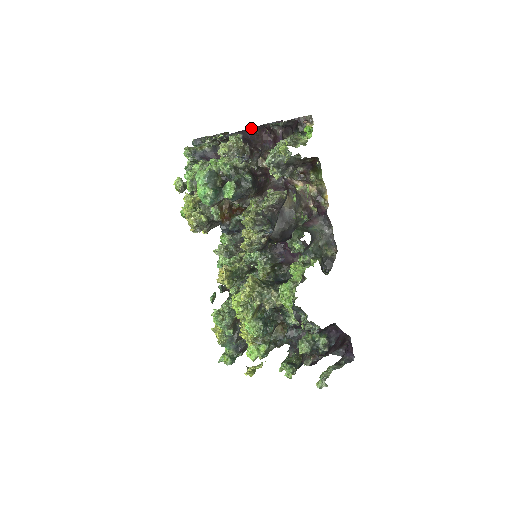
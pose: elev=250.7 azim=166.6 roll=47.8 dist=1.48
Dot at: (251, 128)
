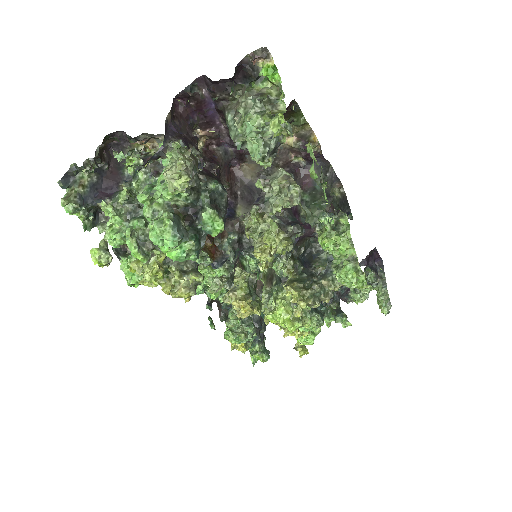
Dot at: (167, 116)
